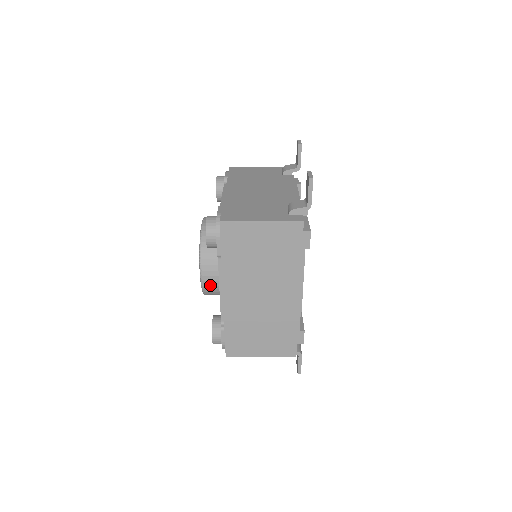
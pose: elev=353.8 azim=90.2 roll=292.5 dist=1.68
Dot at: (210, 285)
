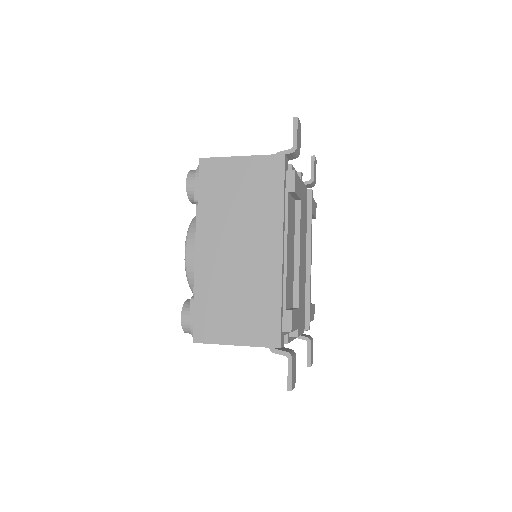
Dot at: occluded
